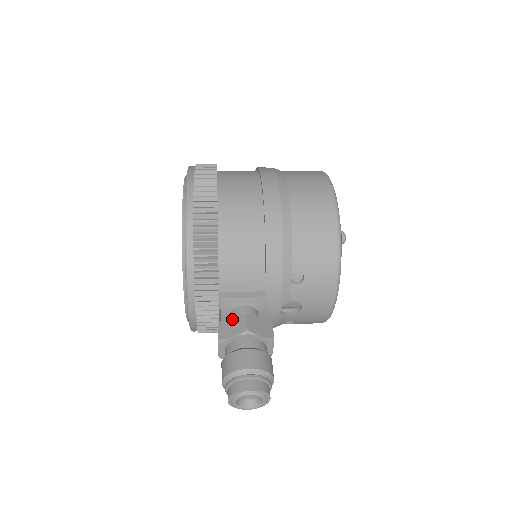
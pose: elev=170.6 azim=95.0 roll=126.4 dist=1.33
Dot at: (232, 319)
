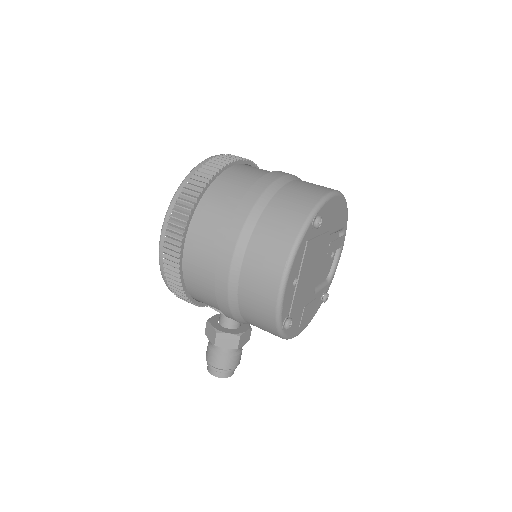
Dot at: (211, 327)
